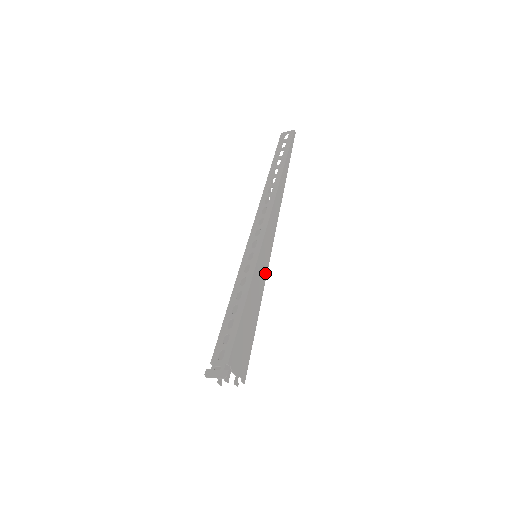
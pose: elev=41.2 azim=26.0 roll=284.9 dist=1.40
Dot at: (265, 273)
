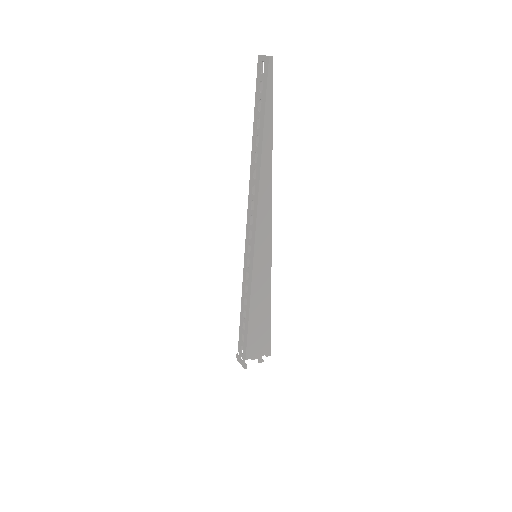
Dot at: (268, 270)
